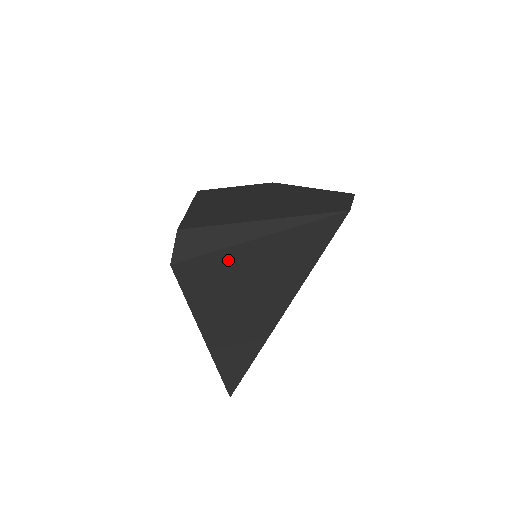
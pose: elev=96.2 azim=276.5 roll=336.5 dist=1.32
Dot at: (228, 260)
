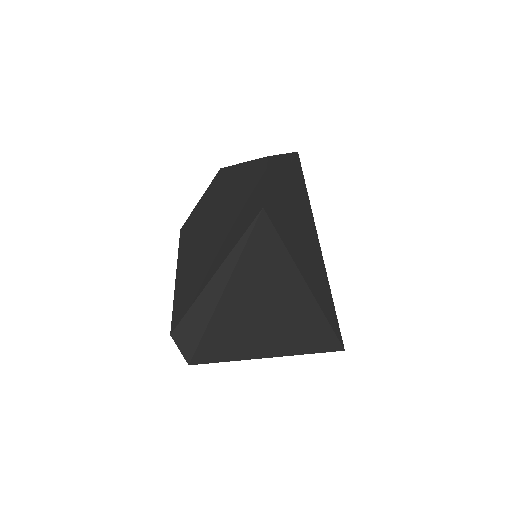
Dot at: (221, 323)
